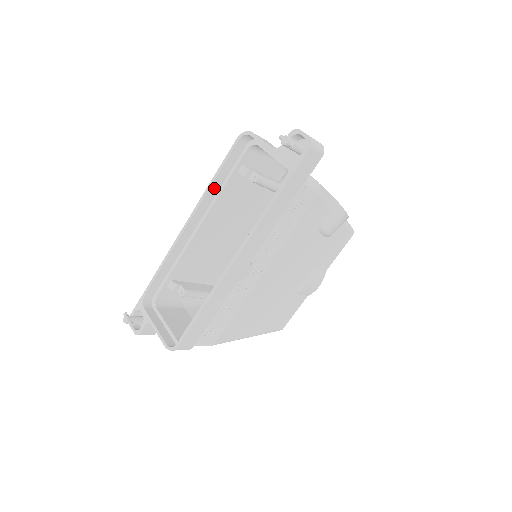
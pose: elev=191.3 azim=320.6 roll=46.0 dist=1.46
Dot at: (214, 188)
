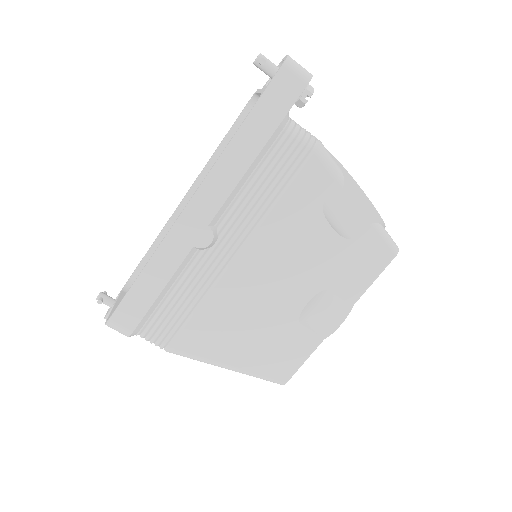
Dot at: occluded
